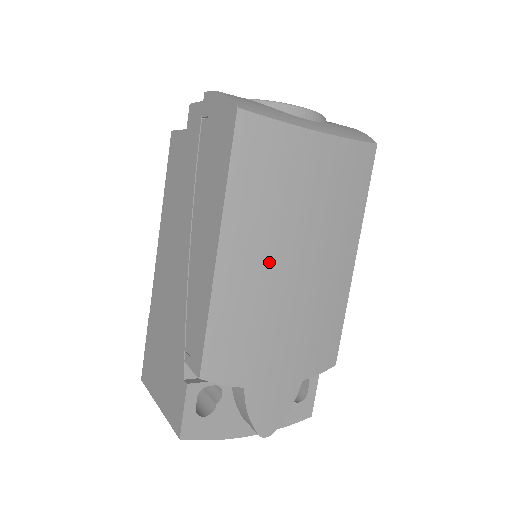
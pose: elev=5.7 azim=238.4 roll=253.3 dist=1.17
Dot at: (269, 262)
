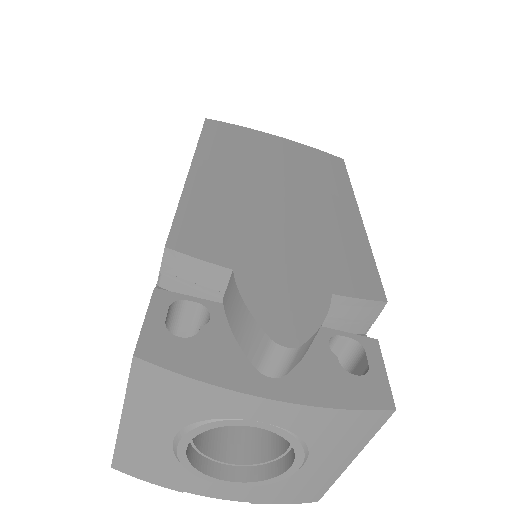
Dot at: (248, 183)
